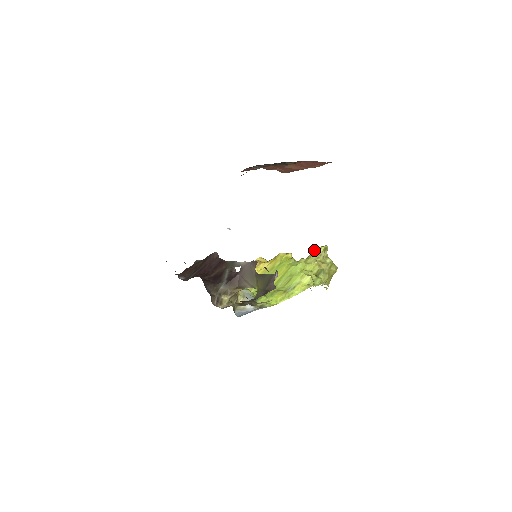
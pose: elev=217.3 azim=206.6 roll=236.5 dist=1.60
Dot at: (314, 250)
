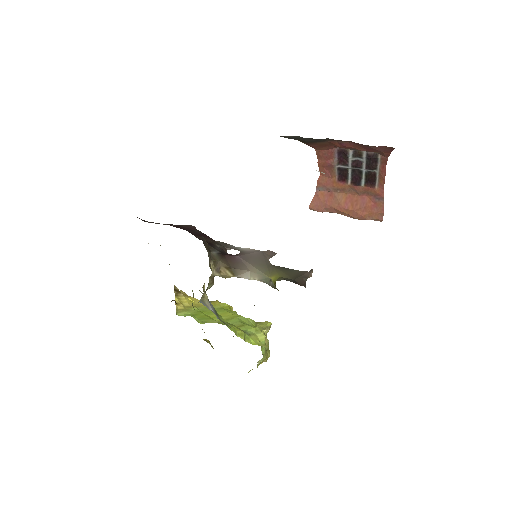
Dot at: occluded
